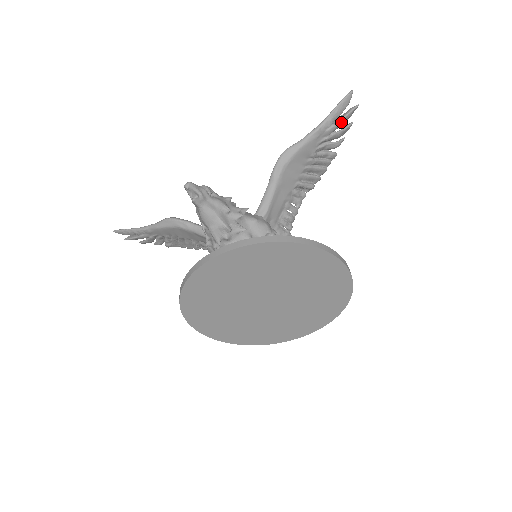
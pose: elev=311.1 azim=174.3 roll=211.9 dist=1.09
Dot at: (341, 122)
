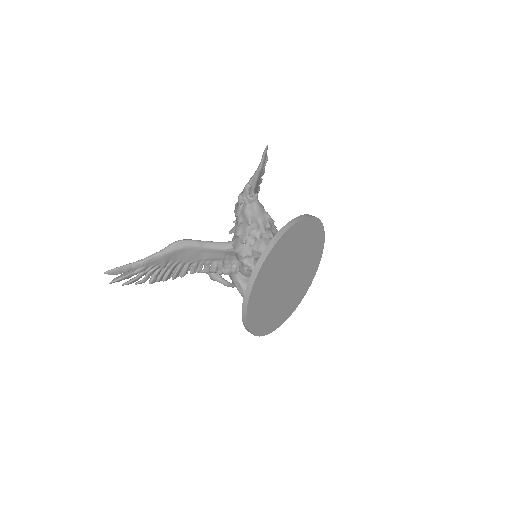
Dot at: (265, 165)
